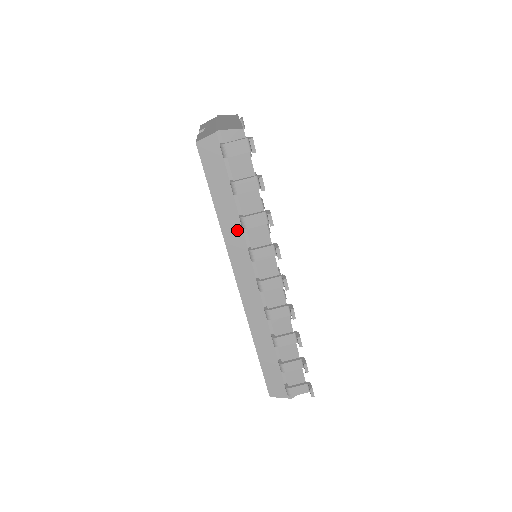
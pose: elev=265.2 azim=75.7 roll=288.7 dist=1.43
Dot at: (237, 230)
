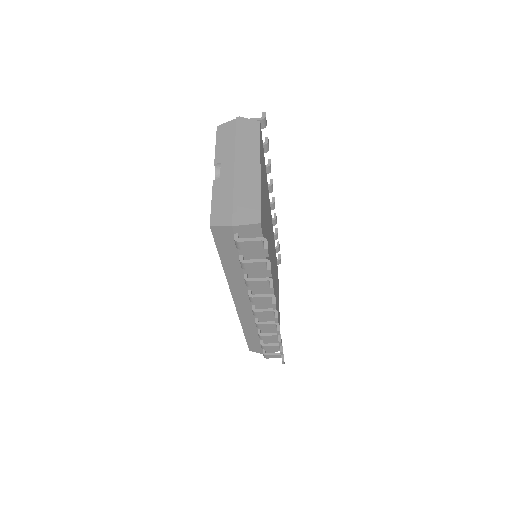
Dot at: (240, 279)
